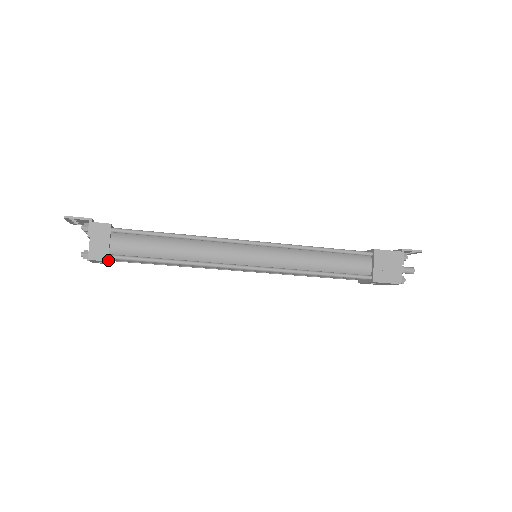
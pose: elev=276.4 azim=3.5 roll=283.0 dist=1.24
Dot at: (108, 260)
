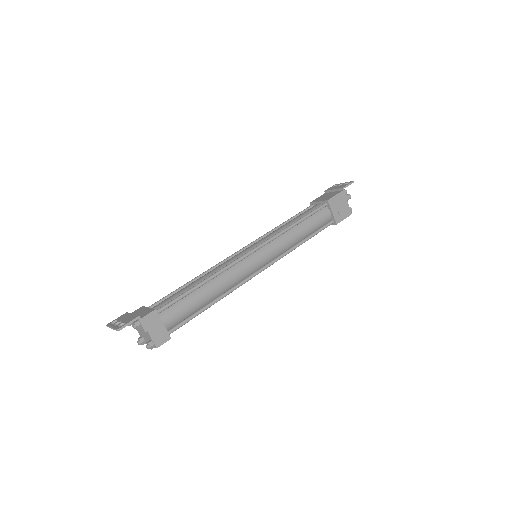
Dot at: (168, 337)
